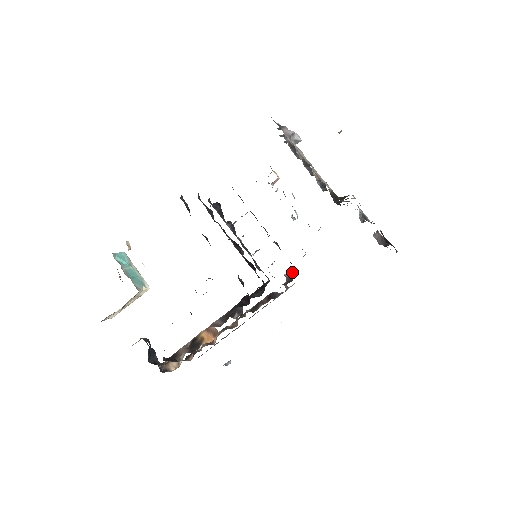
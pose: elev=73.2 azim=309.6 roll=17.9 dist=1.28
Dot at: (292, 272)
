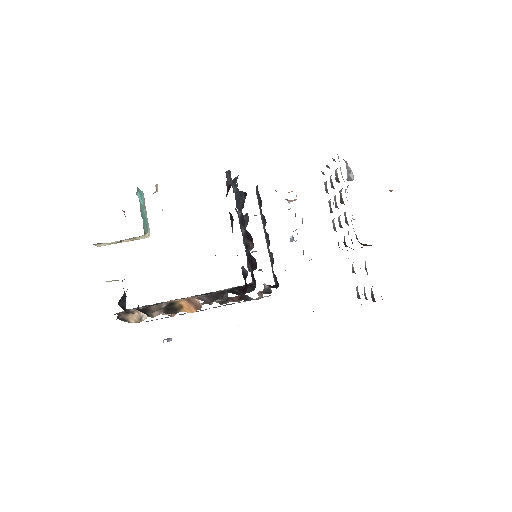
Dot at: occluded
